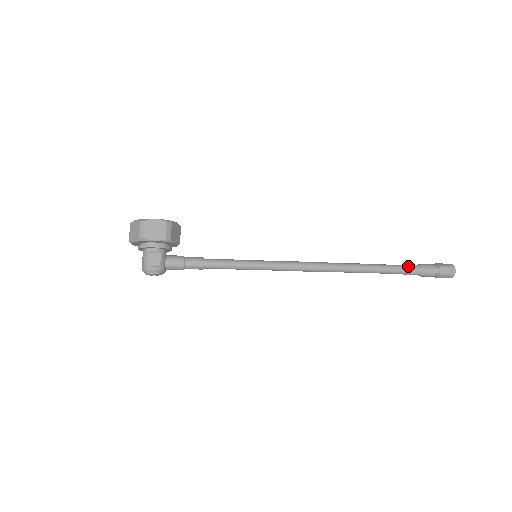
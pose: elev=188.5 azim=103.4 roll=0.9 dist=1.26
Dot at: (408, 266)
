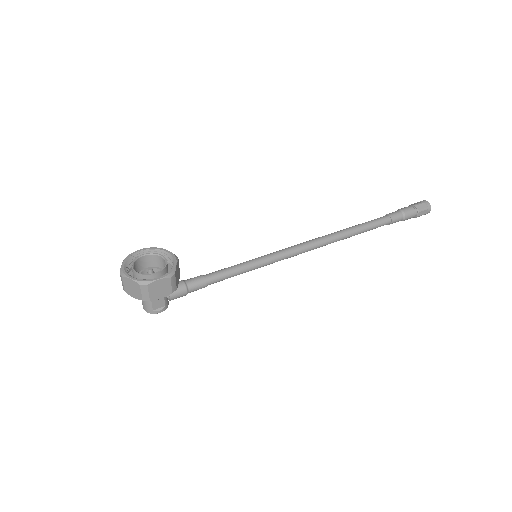
Dot at: (392, 219)
